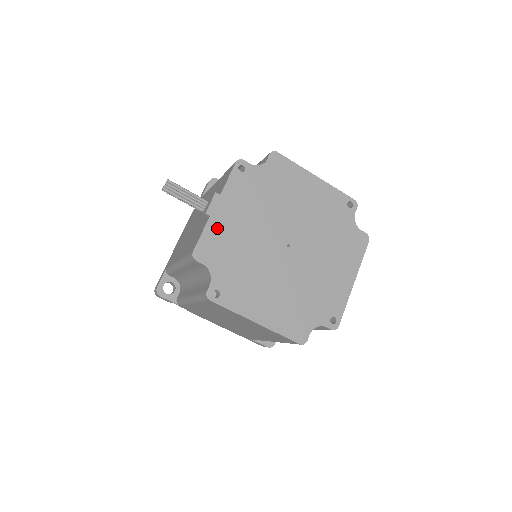
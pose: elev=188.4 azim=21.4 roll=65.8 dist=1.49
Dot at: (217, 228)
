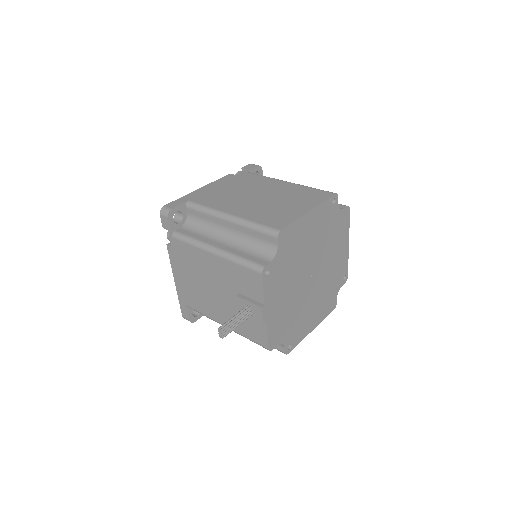
Dot at: (273, 322)
